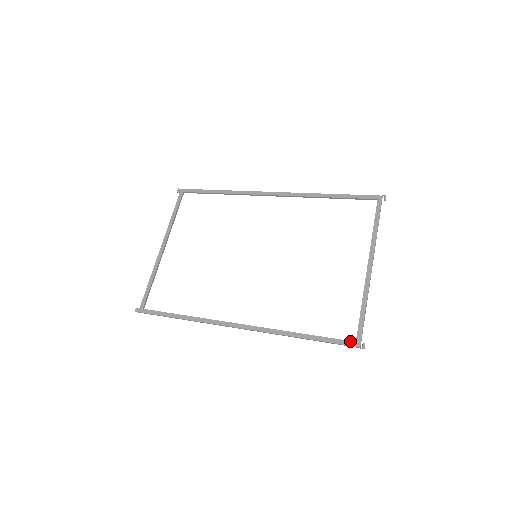
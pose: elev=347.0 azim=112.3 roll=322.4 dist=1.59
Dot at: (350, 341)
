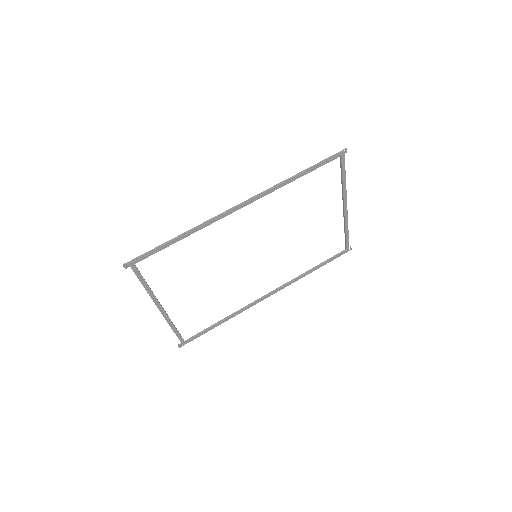
Dot at: (343, 252)
